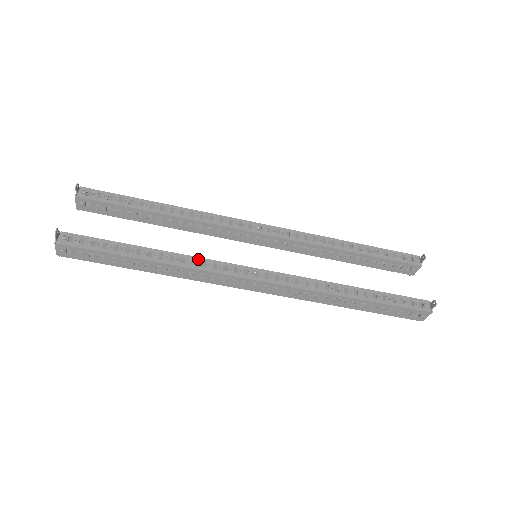
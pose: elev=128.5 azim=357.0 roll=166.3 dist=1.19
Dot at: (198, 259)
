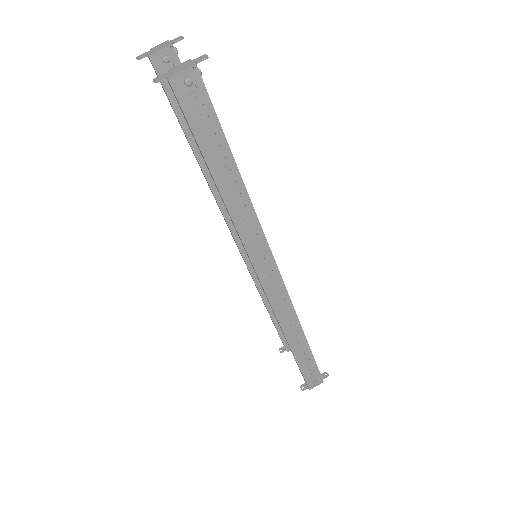
Dot at: occluded
